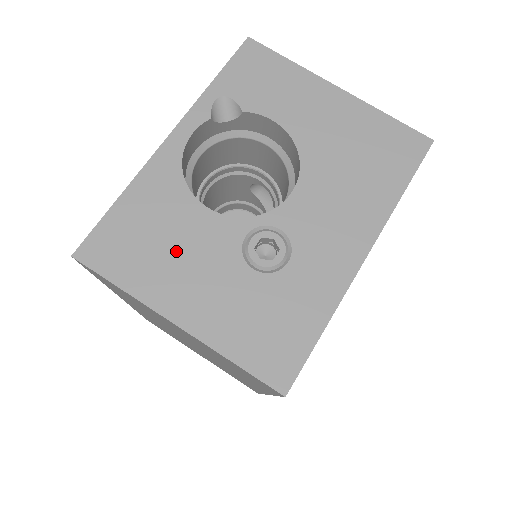
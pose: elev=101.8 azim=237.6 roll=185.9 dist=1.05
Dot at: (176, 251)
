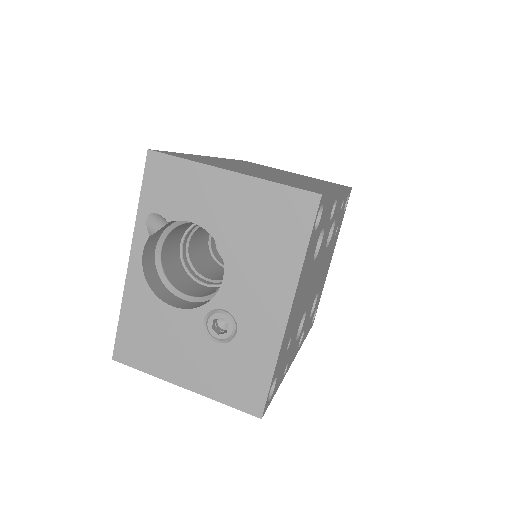
Dot at: (166, 342)
